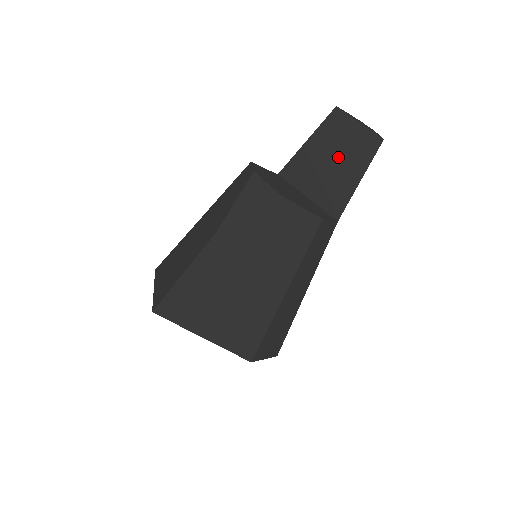
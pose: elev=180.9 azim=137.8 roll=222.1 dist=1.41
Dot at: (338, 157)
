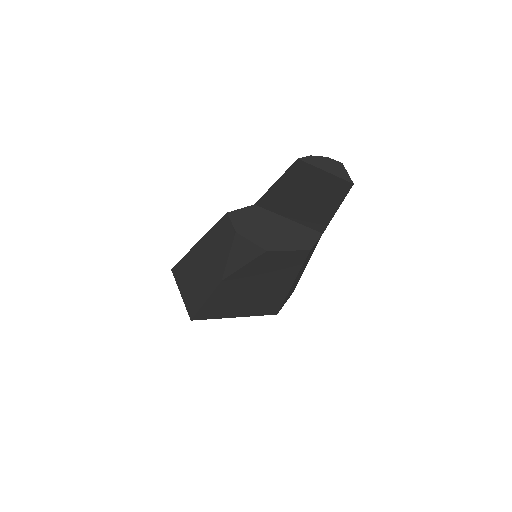
Dot at: (311, 195)
